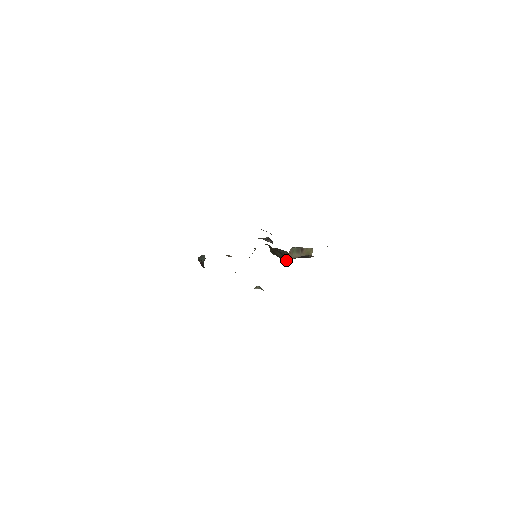
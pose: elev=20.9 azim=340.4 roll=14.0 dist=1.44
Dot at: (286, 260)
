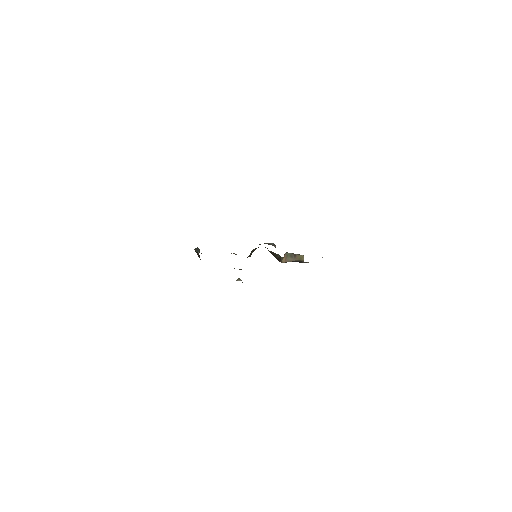
Dot at: (282, 262)
